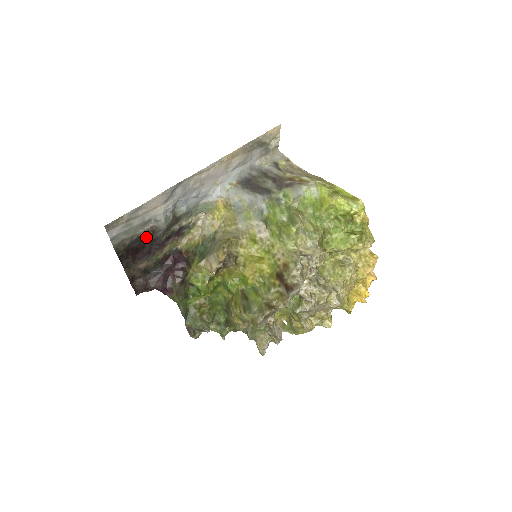
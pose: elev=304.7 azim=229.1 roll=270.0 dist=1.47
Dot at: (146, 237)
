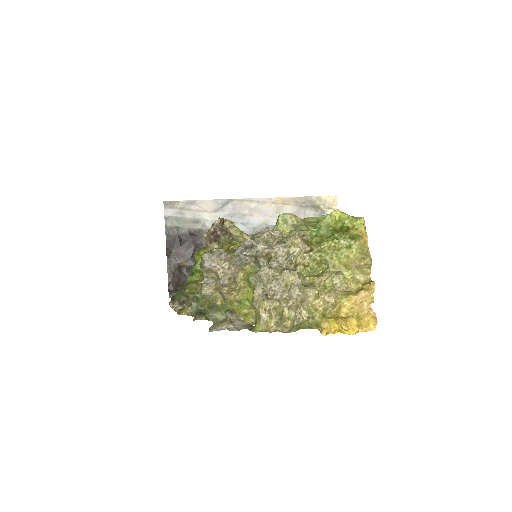
Dot at: (193, 237)
